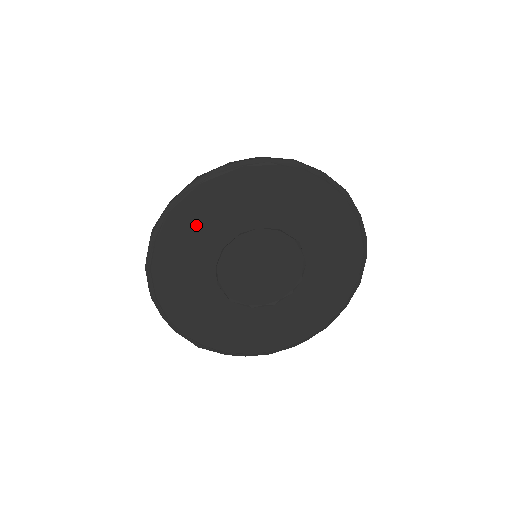
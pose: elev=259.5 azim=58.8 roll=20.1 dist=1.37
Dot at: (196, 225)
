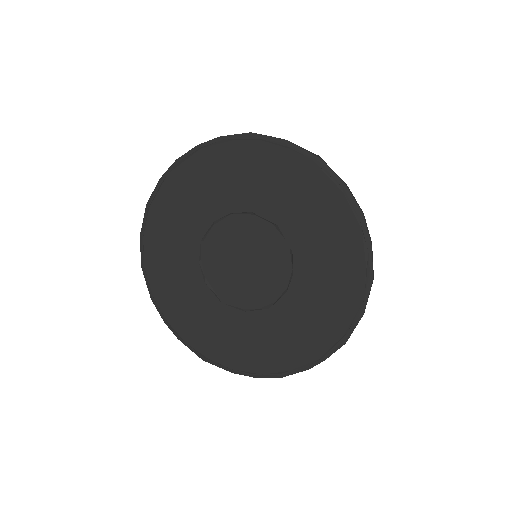
Dot at: (173, 217)
